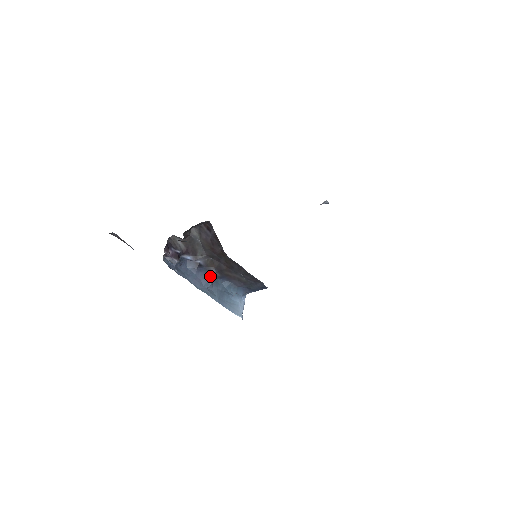
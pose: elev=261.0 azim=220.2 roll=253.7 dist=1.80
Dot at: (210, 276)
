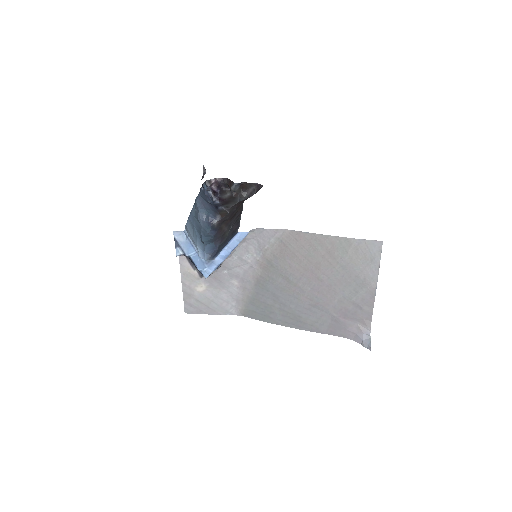
Dot at: (212, 214)
